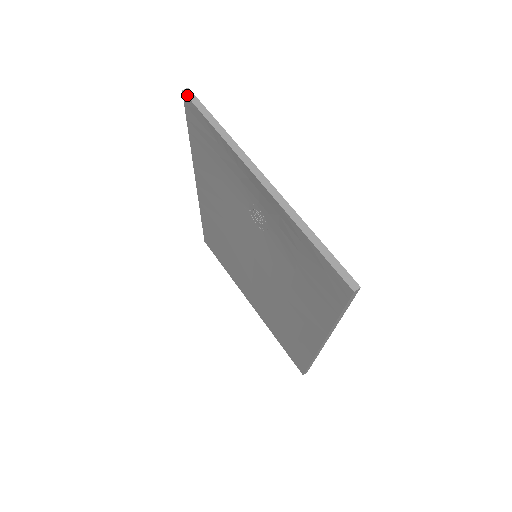
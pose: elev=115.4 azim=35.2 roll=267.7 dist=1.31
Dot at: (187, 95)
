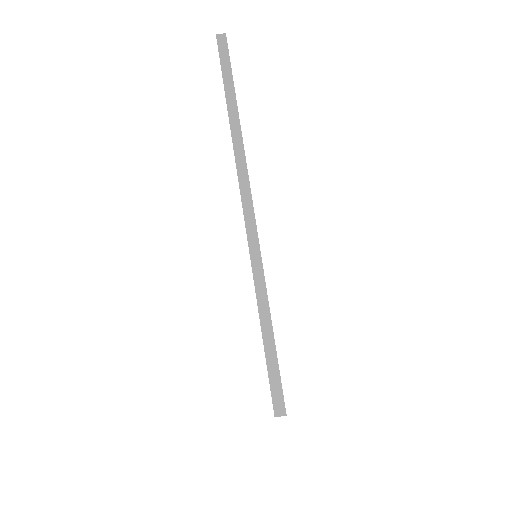
Dot at: (218, 44)
